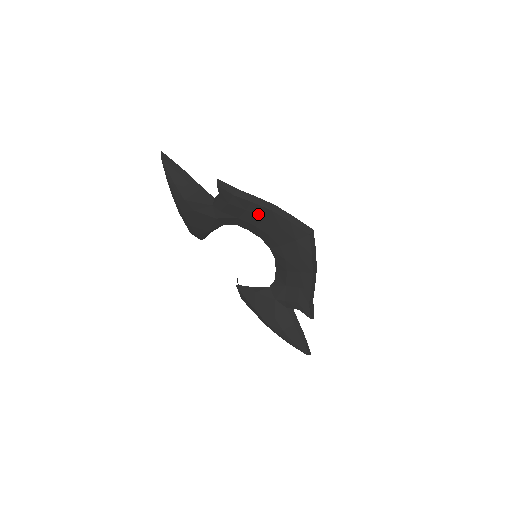
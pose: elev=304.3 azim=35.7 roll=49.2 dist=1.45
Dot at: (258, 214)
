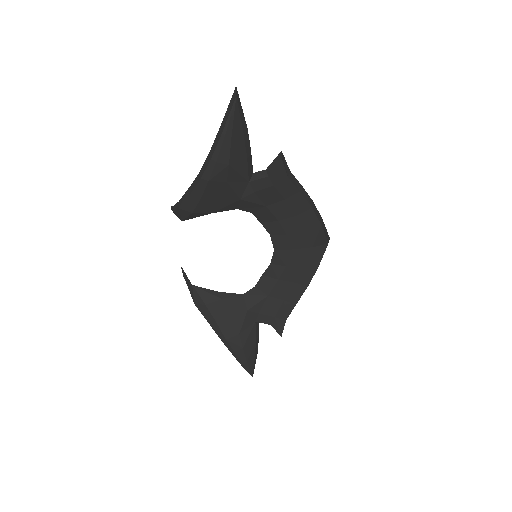
Dot at: (294, 208)
